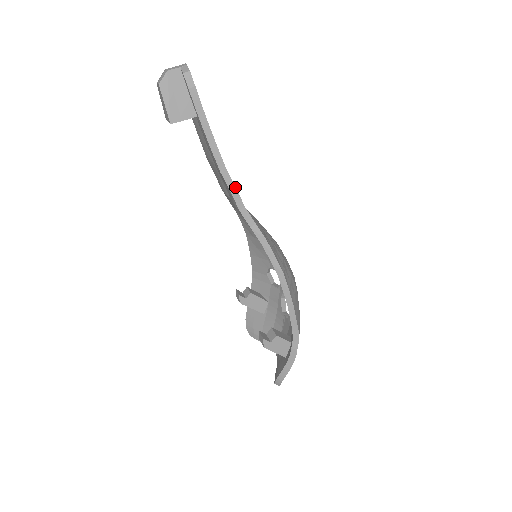
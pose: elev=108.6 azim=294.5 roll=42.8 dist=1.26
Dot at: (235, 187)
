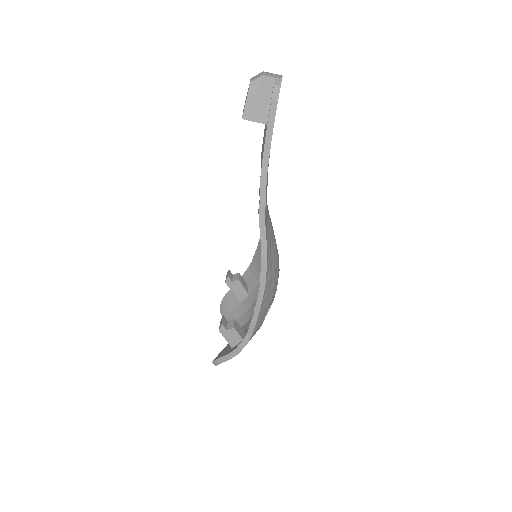
Dot at: occluded
